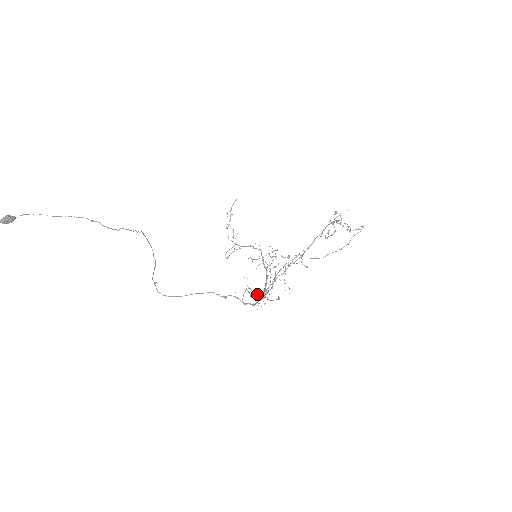
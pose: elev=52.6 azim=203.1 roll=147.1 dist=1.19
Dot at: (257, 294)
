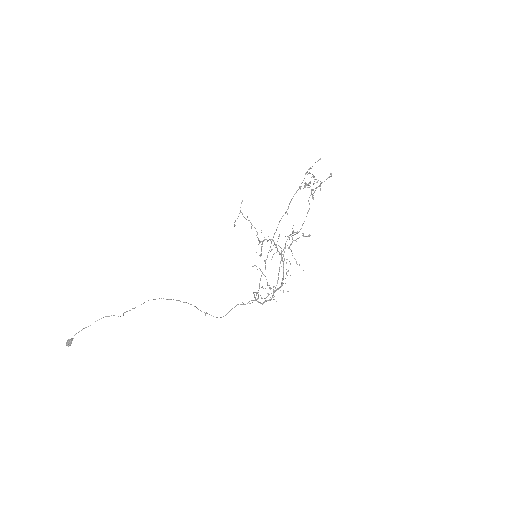
Dot at: (271, 288)
